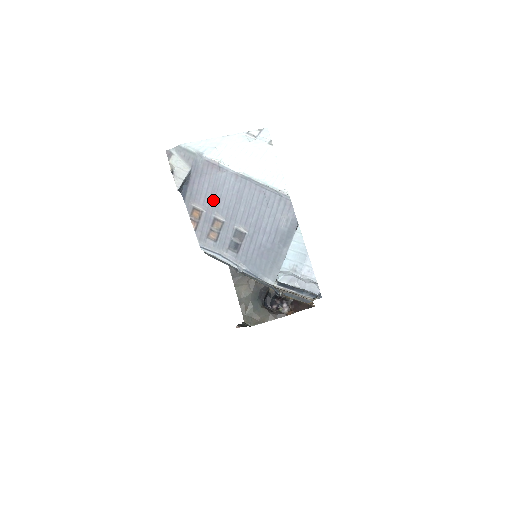
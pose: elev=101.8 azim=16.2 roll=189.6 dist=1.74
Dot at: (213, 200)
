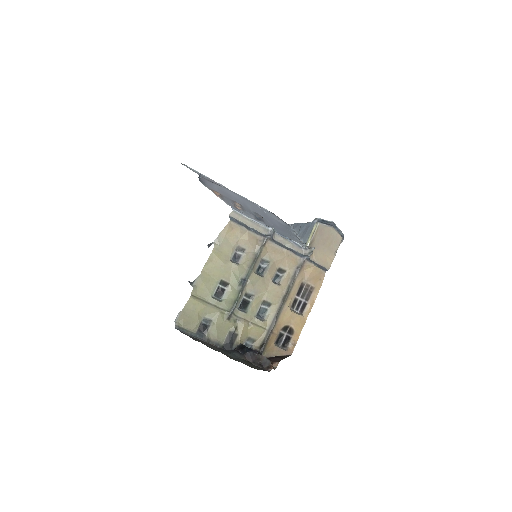
Dot at: (226, 194)
